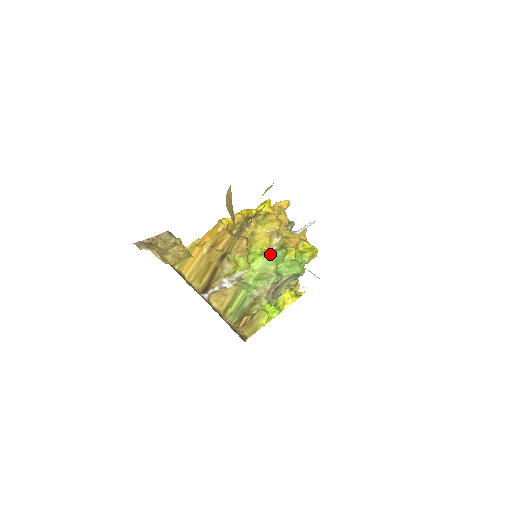
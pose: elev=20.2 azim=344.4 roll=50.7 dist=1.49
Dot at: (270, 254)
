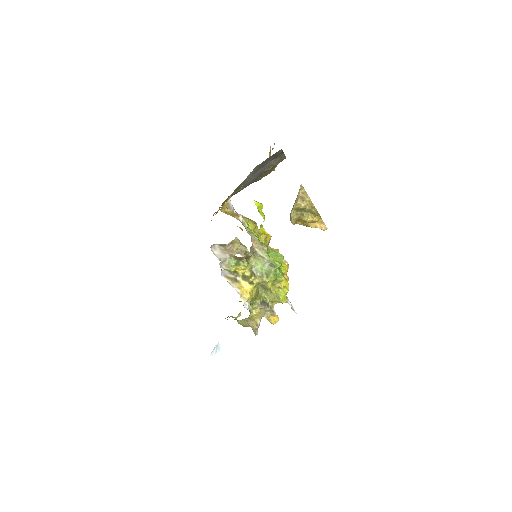
Dot at: occluded
